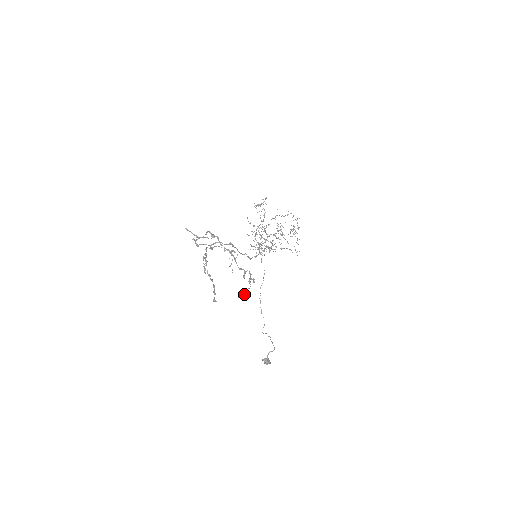
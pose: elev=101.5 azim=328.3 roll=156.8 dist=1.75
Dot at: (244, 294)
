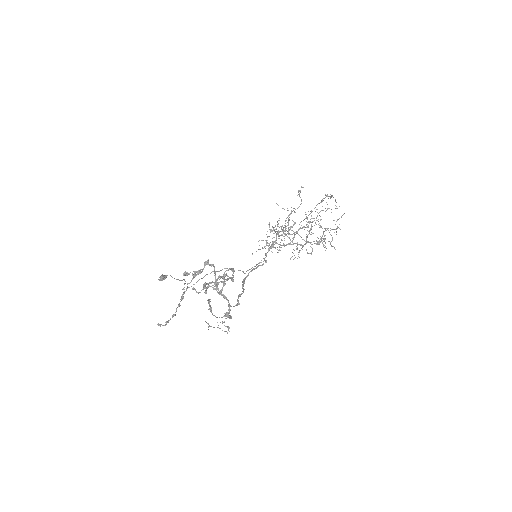
Dot at: (200, 292)
